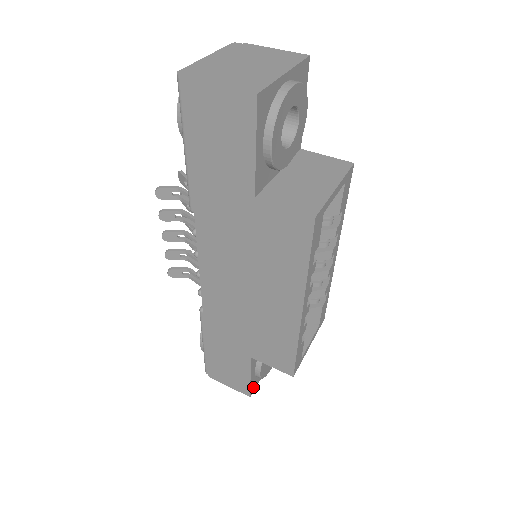
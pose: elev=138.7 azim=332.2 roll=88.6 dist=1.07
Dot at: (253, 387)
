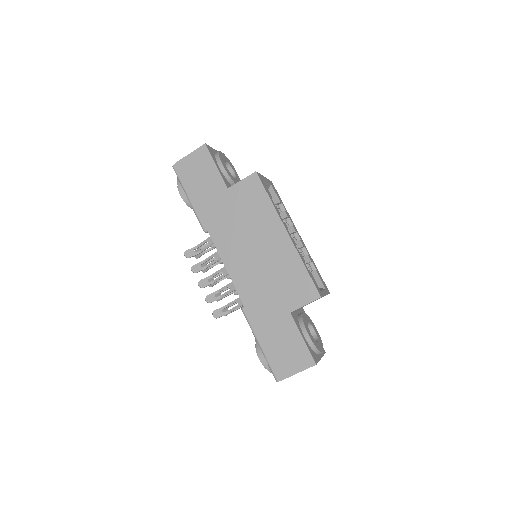
Dot at: (314, 357)
